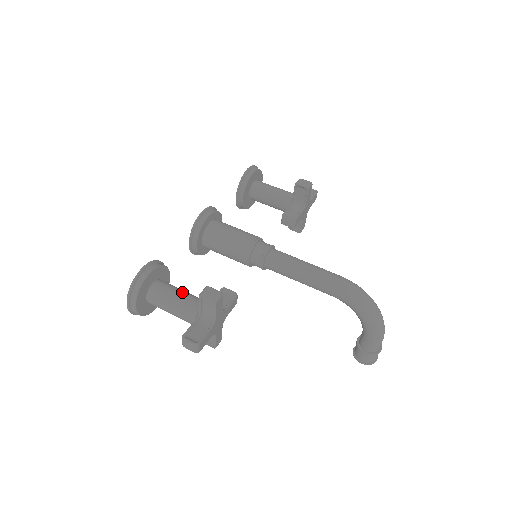
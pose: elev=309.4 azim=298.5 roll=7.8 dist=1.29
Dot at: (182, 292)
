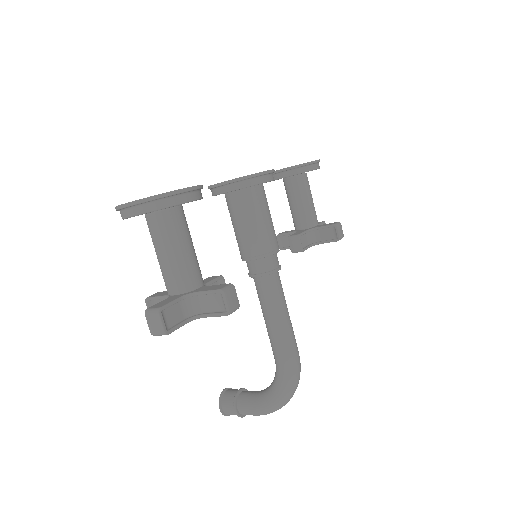
Dot at: (194, 249)
